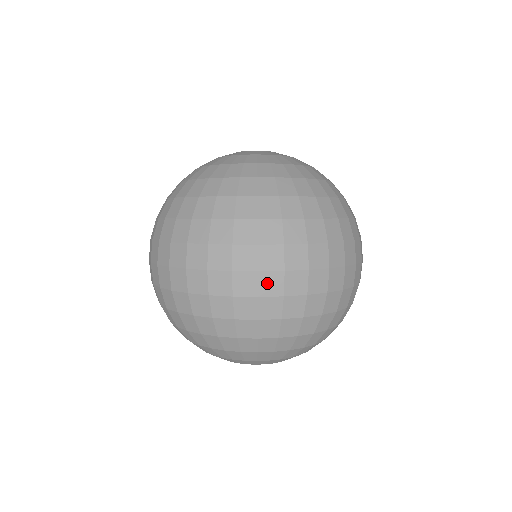
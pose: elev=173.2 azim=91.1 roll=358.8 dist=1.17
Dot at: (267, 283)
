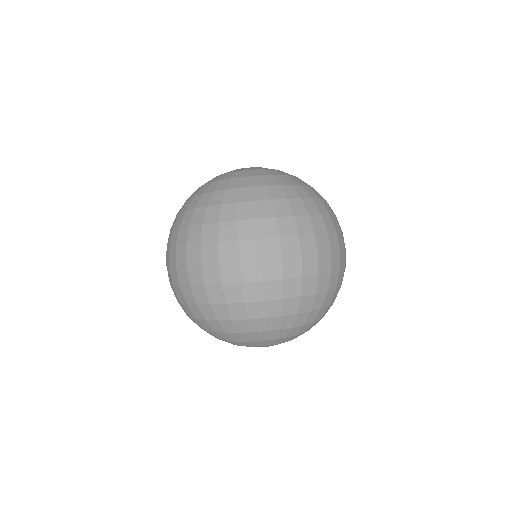
Dot at: (289, 267)
